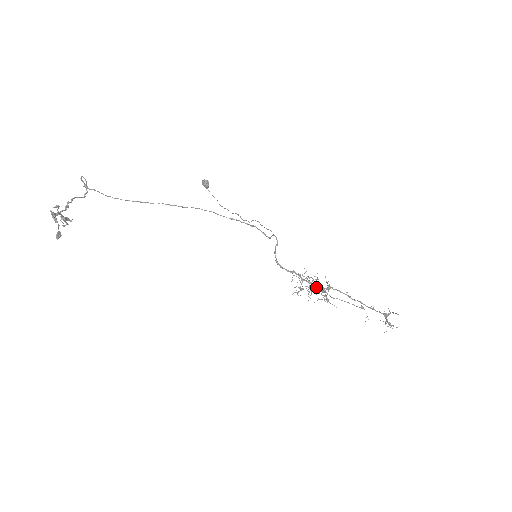
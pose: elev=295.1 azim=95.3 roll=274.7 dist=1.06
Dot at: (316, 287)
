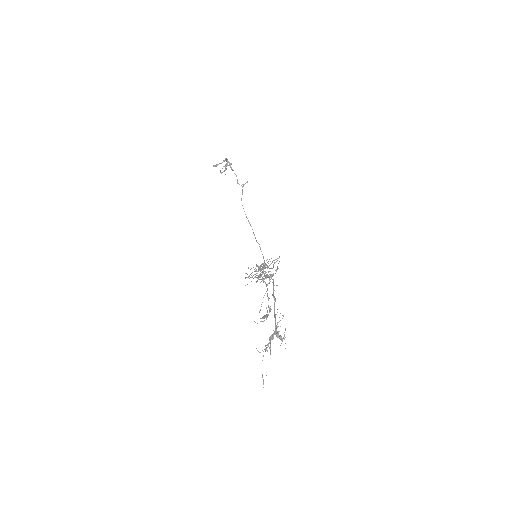
Dot at: (265, 266)
